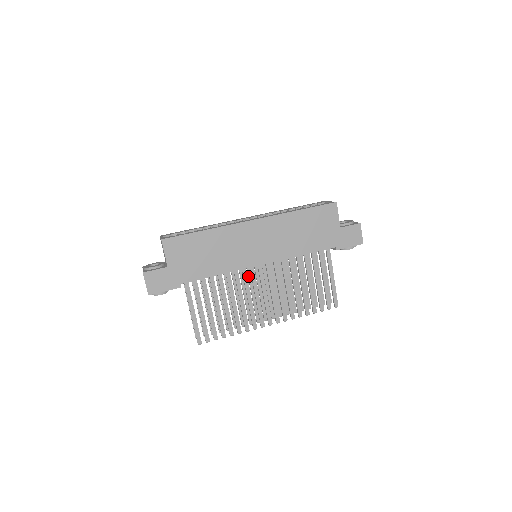
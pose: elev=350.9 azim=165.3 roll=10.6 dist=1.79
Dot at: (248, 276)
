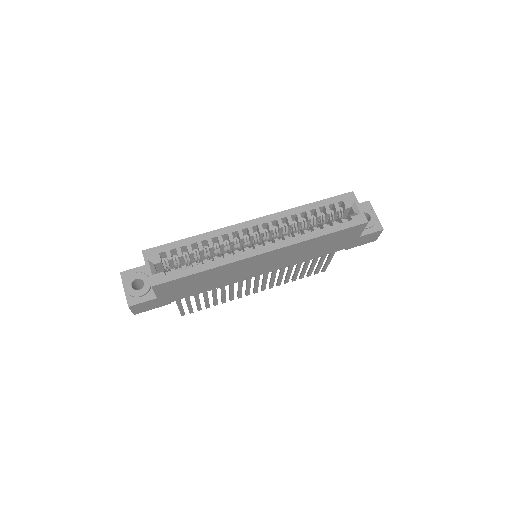
Dot at: occluded
